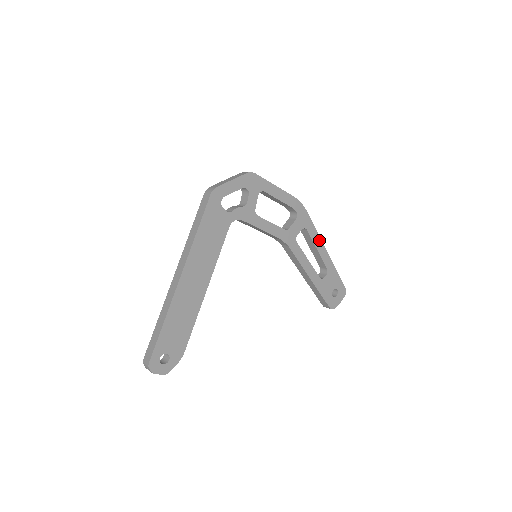
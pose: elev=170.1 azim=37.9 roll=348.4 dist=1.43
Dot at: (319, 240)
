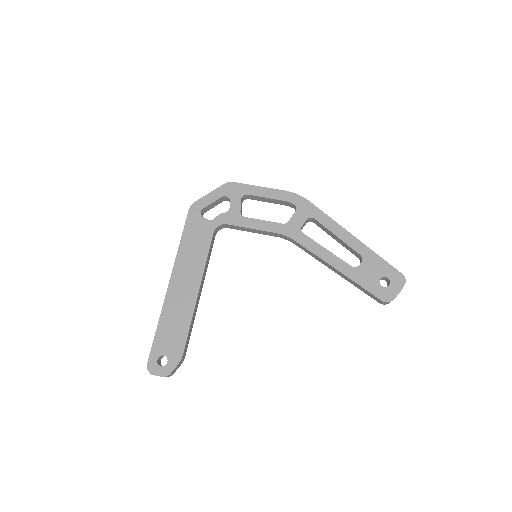
Dot at: (337, 226)
